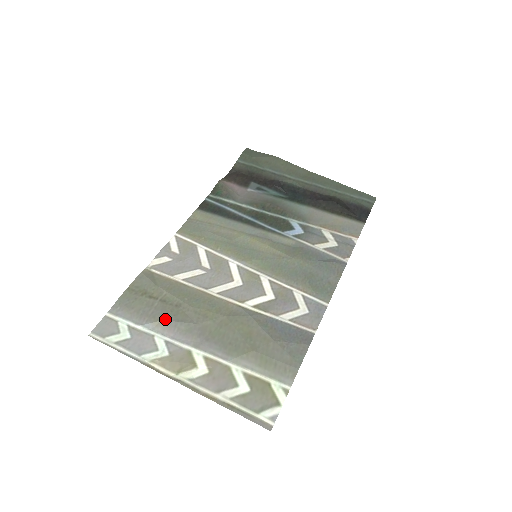
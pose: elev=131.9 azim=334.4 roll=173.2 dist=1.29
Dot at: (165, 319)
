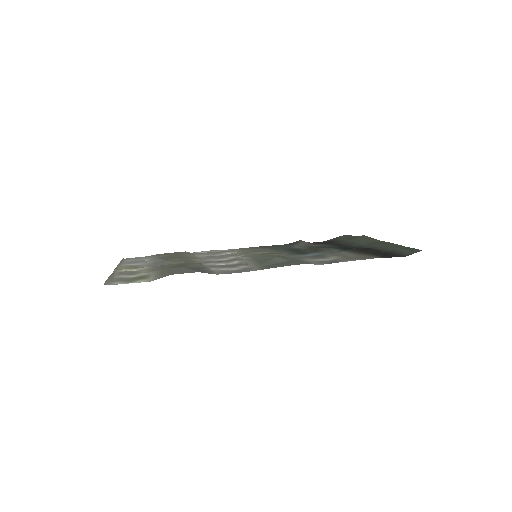
Dot at: (157, 258)
